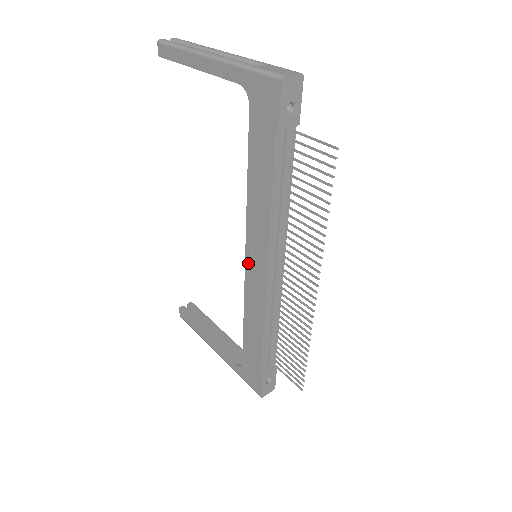
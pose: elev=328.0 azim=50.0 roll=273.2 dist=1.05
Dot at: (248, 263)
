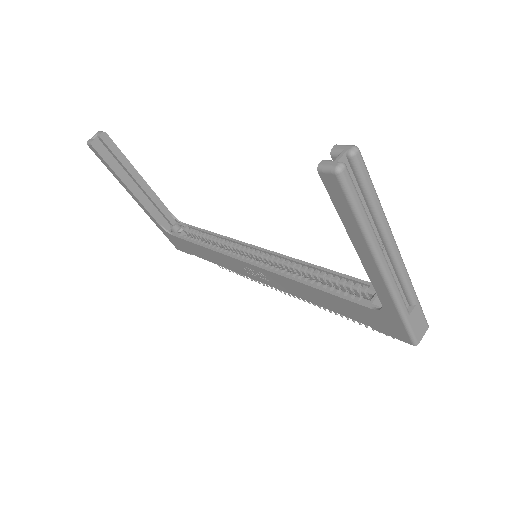
Dot at: (249, 266)
